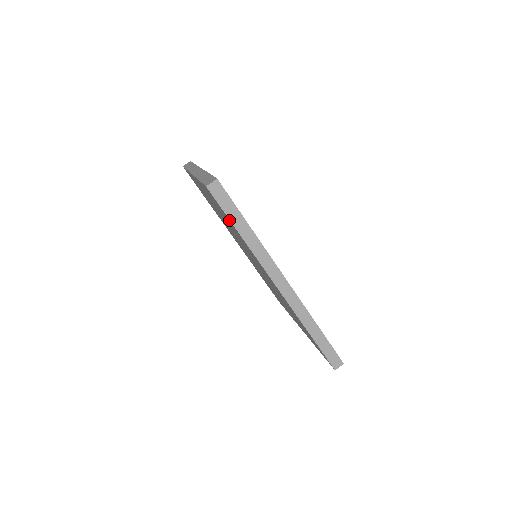
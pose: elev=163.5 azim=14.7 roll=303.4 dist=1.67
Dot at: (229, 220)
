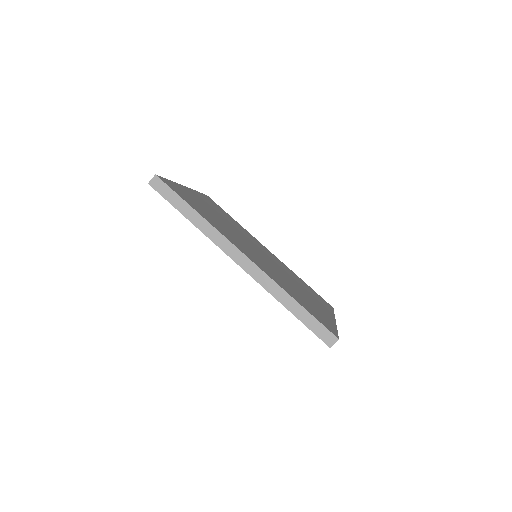
Dot at: (177, 209)
